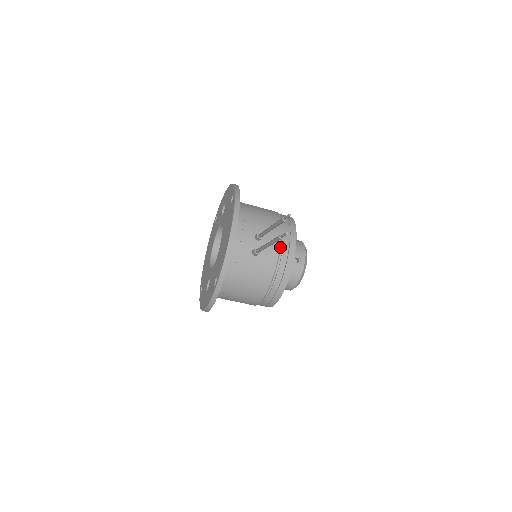
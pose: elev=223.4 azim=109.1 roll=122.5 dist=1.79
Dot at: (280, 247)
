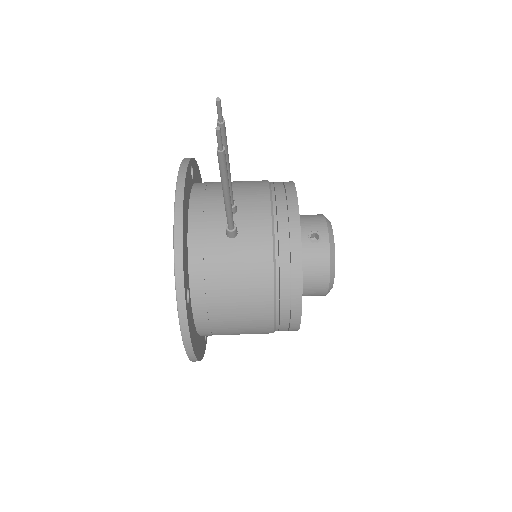
Dot at: (271, 215)
